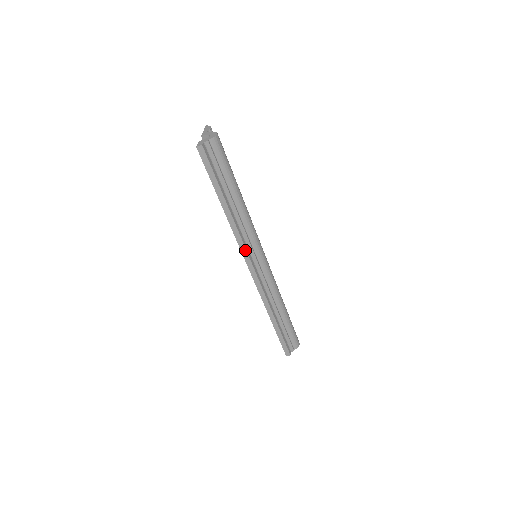
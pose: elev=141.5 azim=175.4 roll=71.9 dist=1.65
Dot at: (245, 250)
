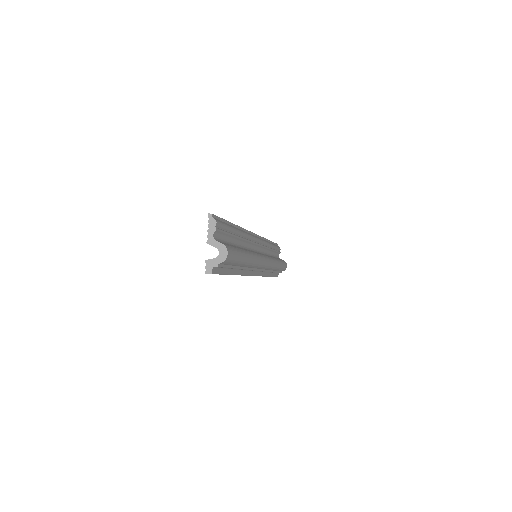
Dot at: occluded
